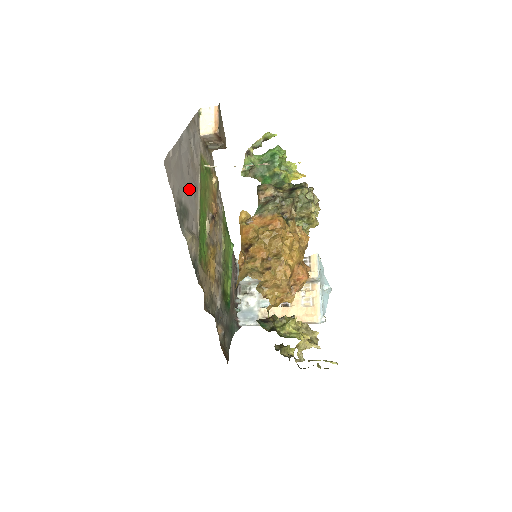
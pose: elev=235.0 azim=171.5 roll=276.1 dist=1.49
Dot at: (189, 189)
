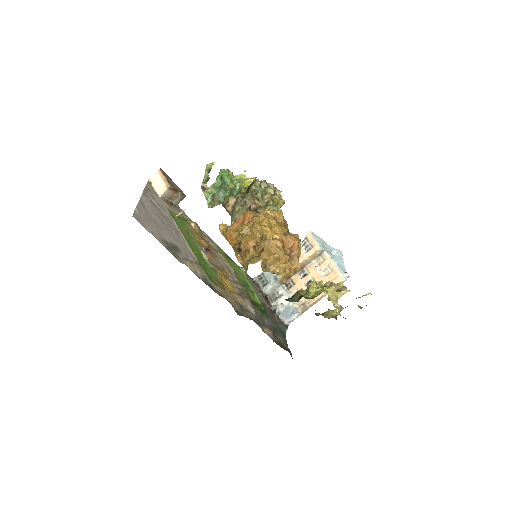
Dot at: (169, 232)
